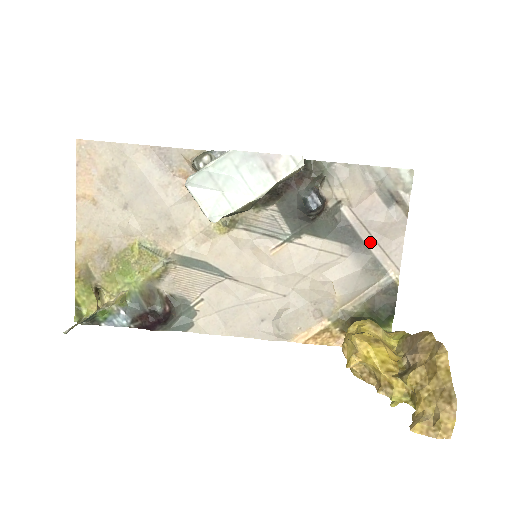
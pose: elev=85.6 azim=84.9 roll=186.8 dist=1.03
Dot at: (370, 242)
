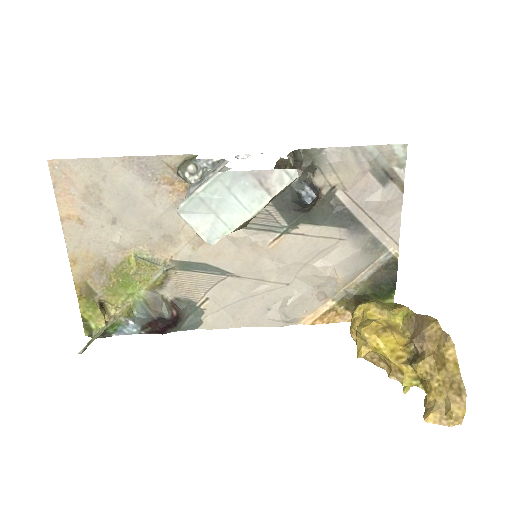
Dot at: (367, 222)
